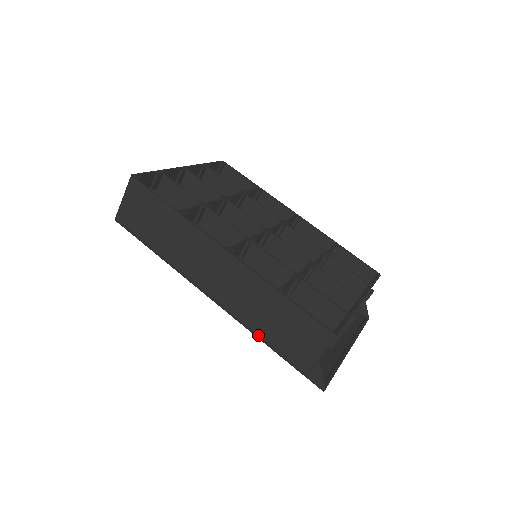
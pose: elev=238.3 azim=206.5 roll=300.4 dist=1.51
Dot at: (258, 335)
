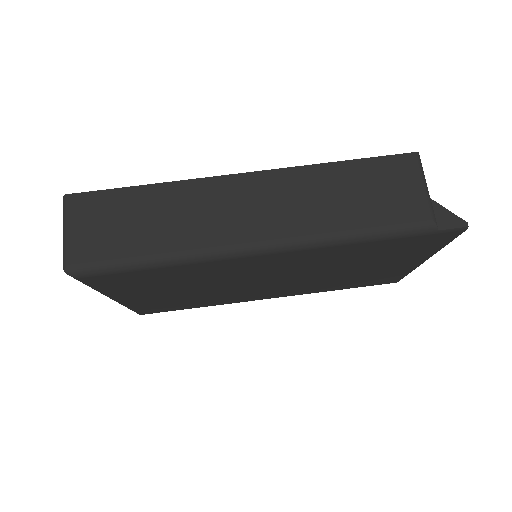
Dot at: (353, 231)
